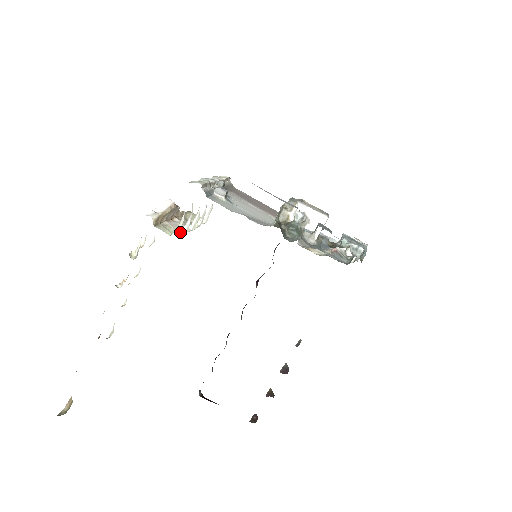
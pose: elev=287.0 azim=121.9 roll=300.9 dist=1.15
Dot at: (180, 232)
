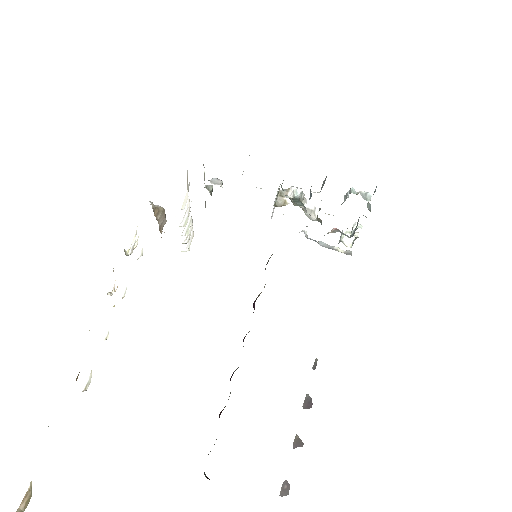
Dot at: occluded
